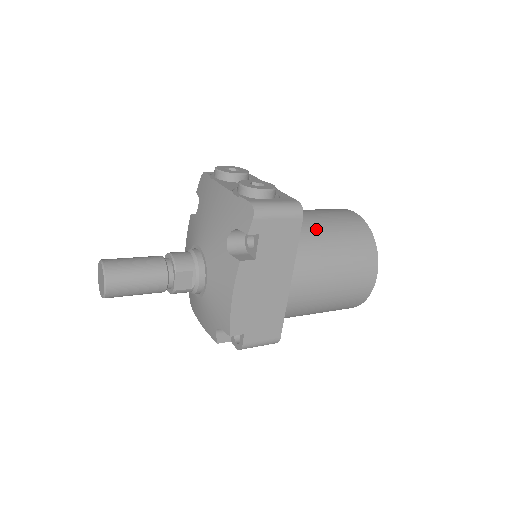
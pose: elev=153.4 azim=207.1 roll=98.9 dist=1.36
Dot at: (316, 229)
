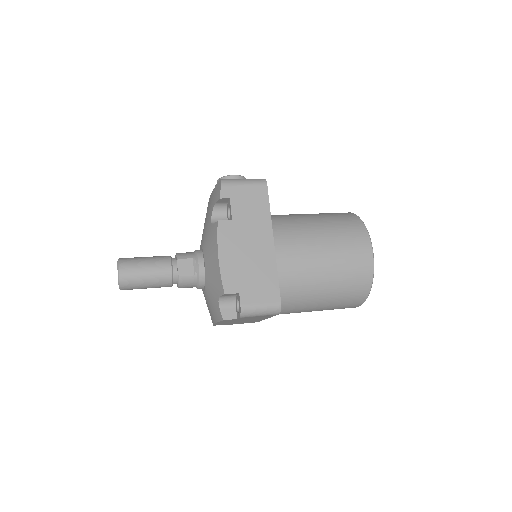
Dot at: (298, 215)
